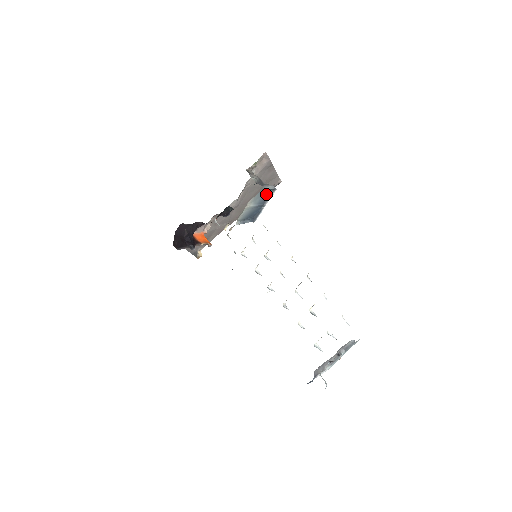
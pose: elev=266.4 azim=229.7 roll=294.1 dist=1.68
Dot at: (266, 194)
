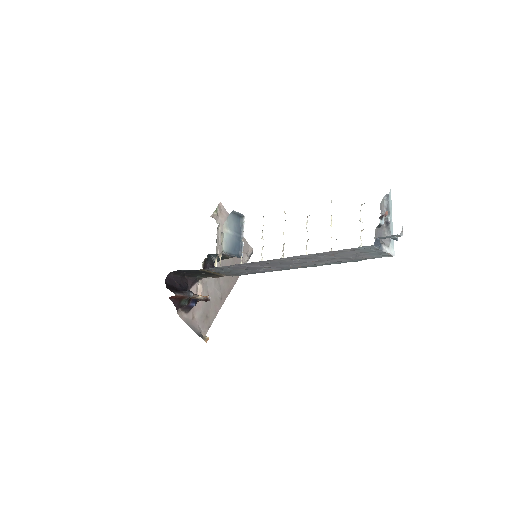
Dot at: (237, 222)
